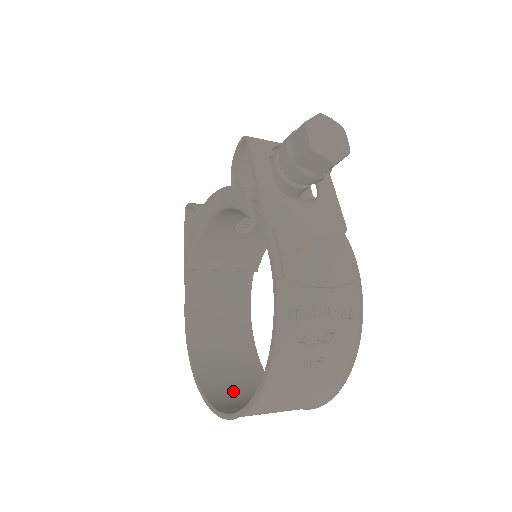
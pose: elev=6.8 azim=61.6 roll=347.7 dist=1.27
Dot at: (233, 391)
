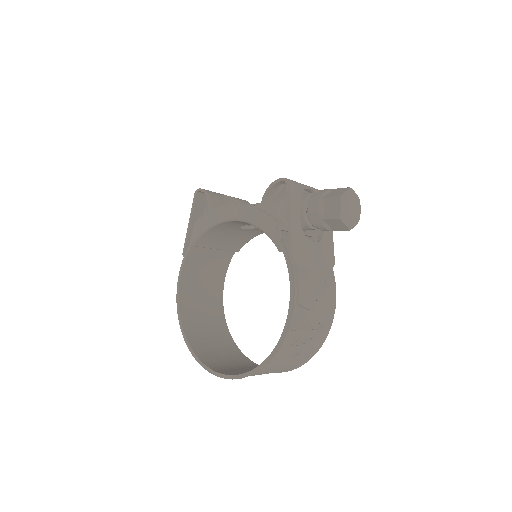
Dot at: (211, 348)
